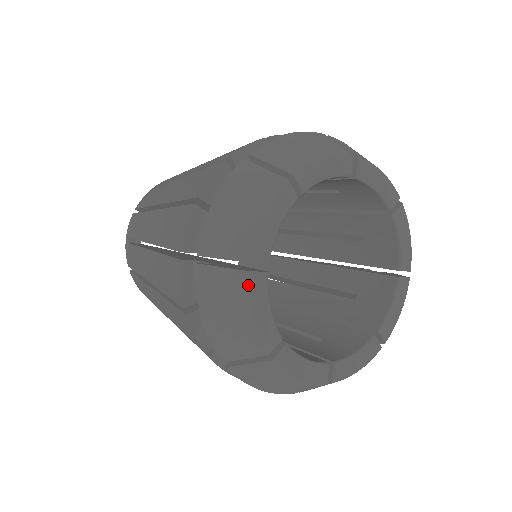
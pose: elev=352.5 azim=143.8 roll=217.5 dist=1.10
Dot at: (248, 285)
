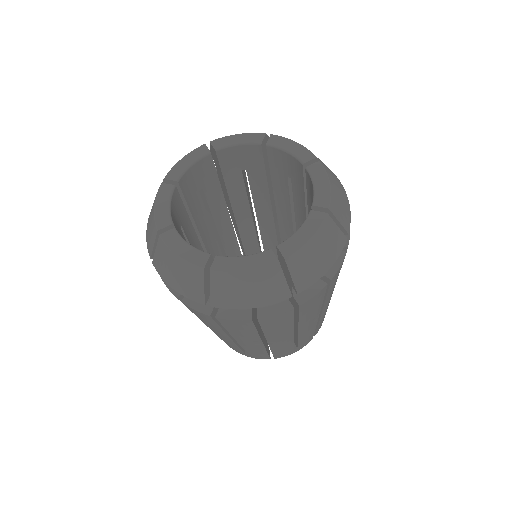
Dot at: (158, 190)
